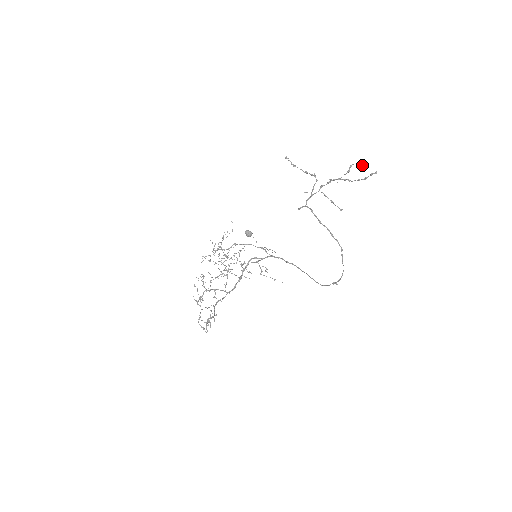
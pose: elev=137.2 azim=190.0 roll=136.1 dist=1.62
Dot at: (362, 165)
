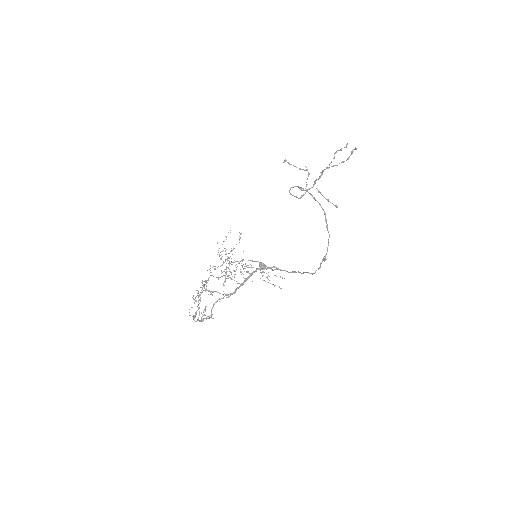
Dot at: occluded
